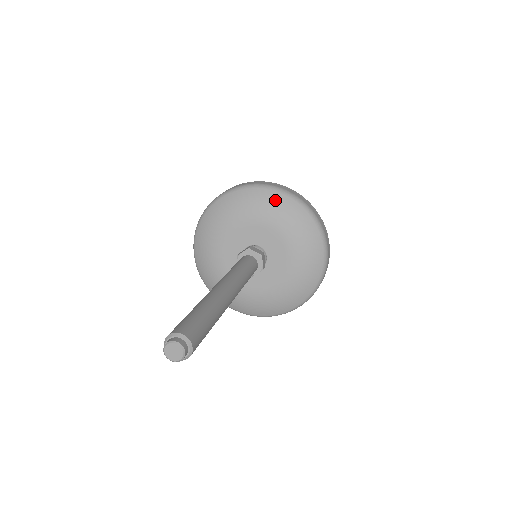
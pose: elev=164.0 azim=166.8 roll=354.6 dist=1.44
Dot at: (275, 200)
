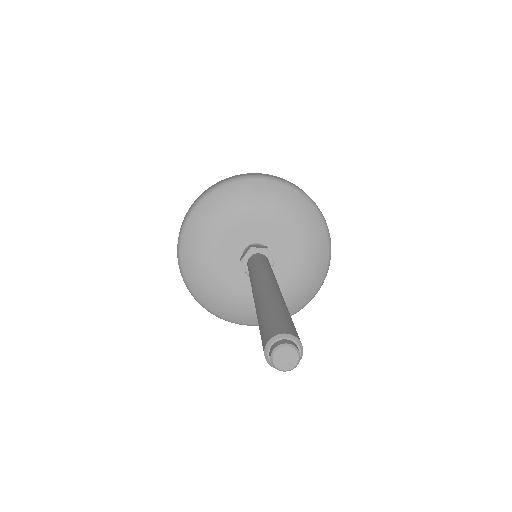
Dot at: (256, 188)
